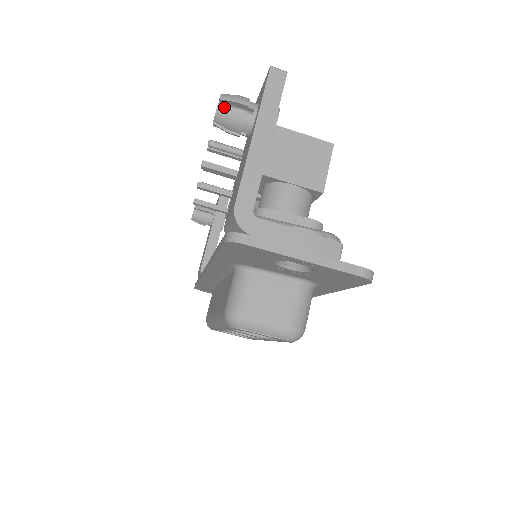
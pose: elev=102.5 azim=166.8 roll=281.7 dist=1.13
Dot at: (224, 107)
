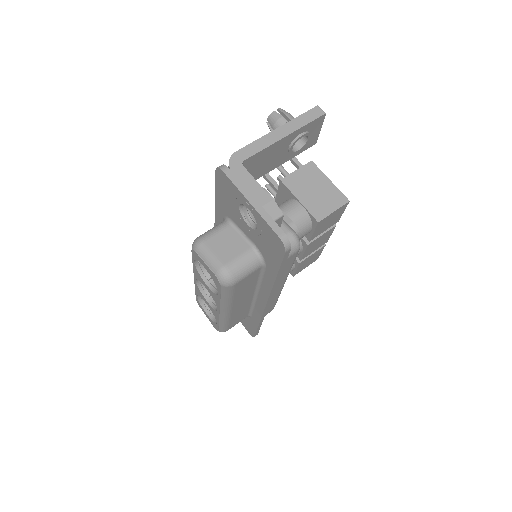
Dot at: (276, 113)
